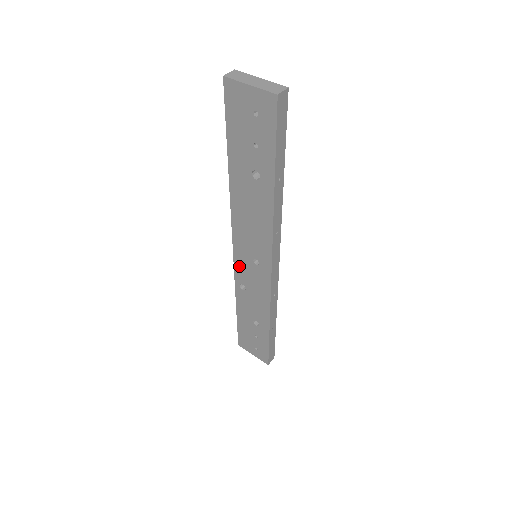
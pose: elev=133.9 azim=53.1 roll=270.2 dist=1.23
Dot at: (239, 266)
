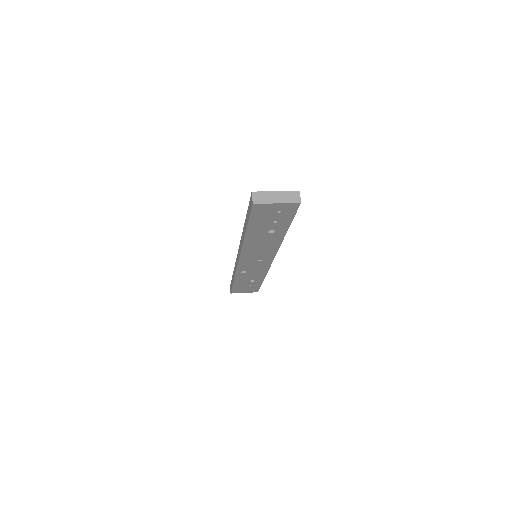
Dot at: (243, 266)
